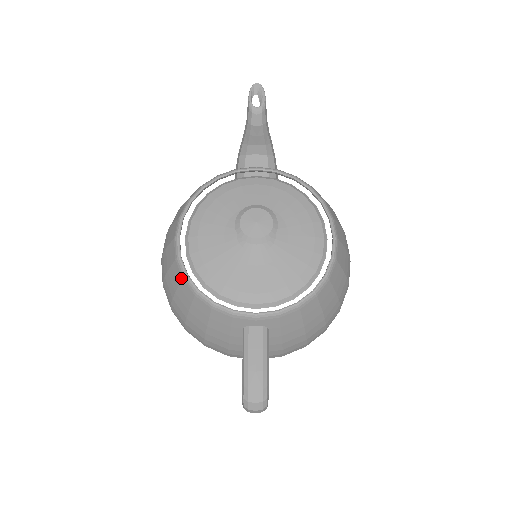
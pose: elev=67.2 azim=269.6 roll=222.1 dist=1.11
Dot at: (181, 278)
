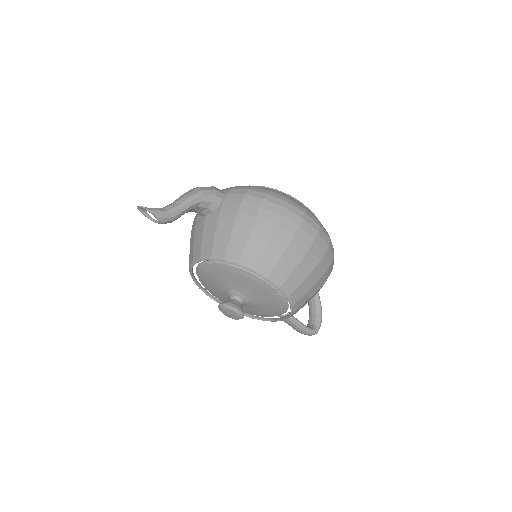
Dot at: occluded
